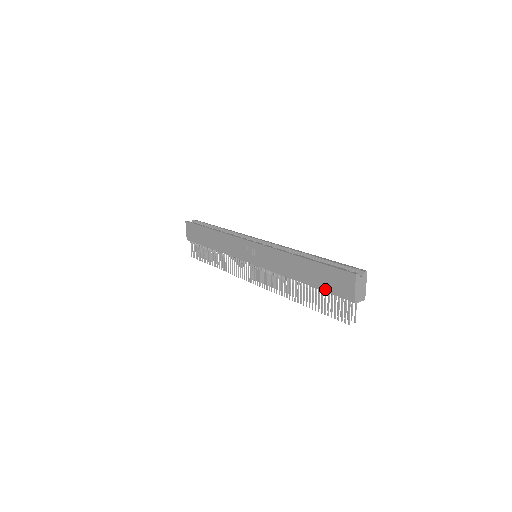
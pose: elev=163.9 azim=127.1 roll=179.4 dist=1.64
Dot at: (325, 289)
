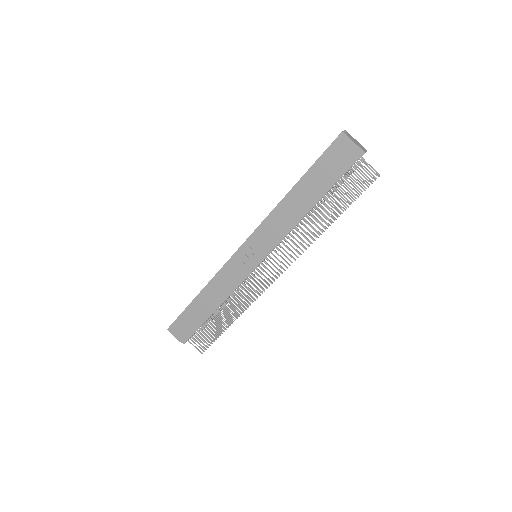
Dot at: (334, 180)
